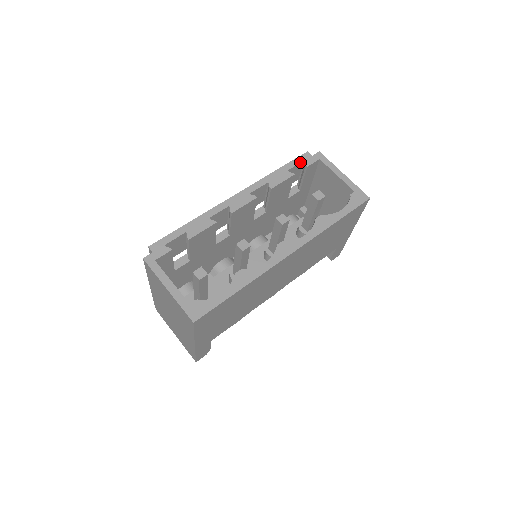
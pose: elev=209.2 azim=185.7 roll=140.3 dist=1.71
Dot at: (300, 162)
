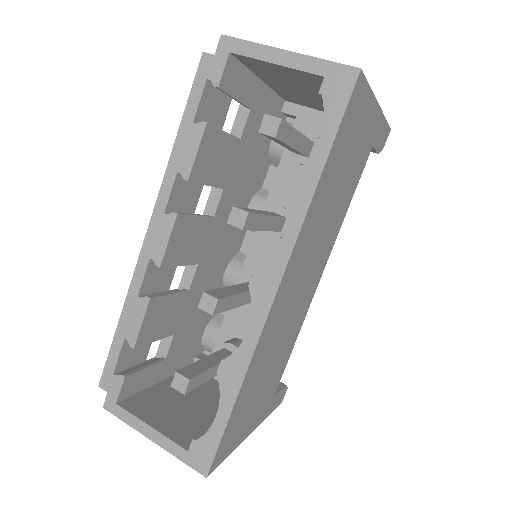
Dot at: (202, 88)
